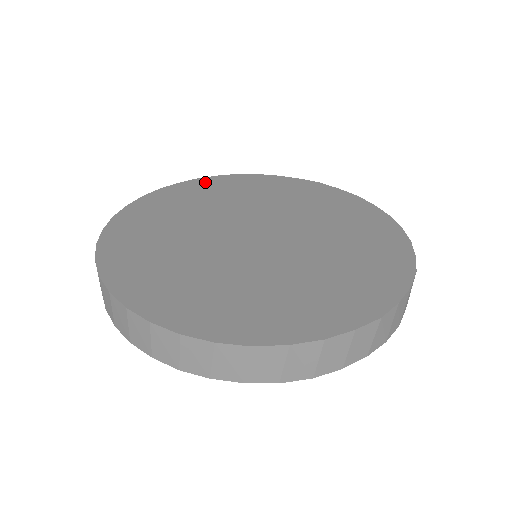
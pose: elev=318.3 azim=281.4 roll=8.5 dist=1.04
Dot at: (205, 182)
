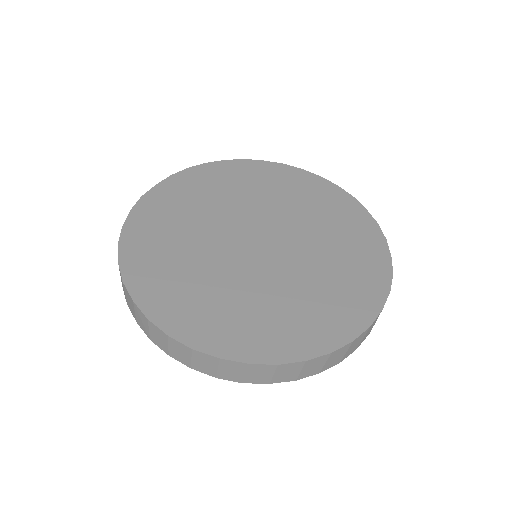
Dot at: (157, 199)
